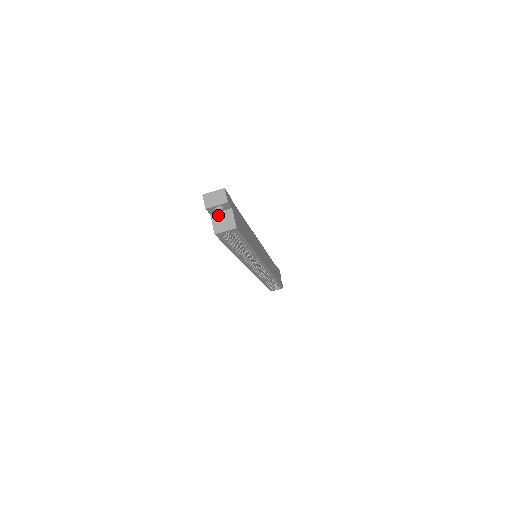
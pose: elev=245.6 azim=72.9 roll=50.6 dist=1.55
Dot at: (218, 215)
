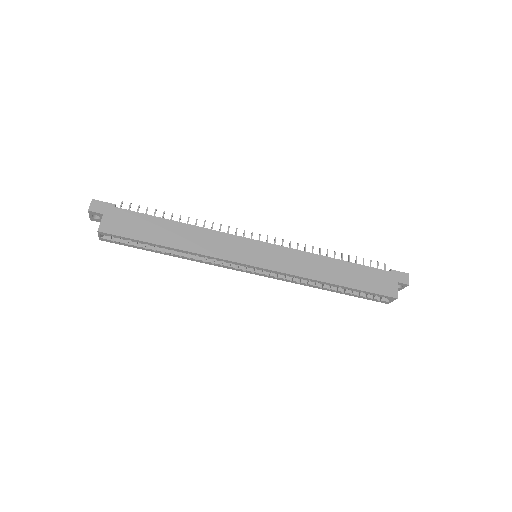
Dot at: occluded
